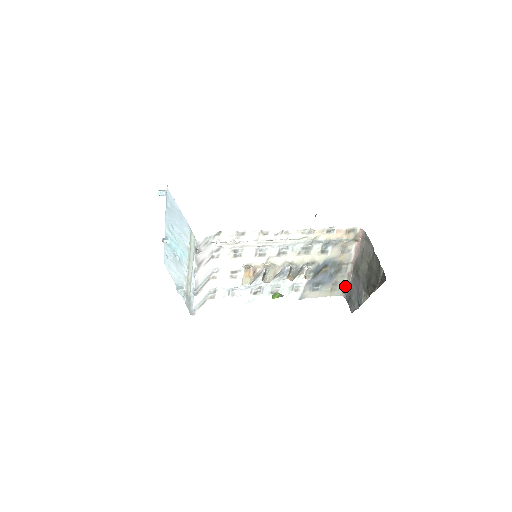
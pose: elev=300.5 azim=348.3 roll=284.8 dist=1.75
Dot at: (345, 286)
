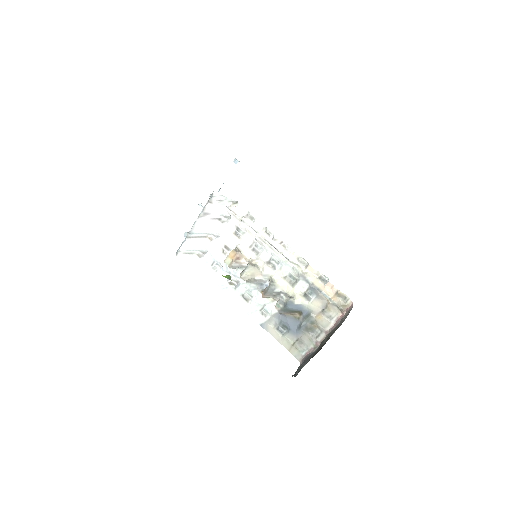
Dot at: (307, 353)
